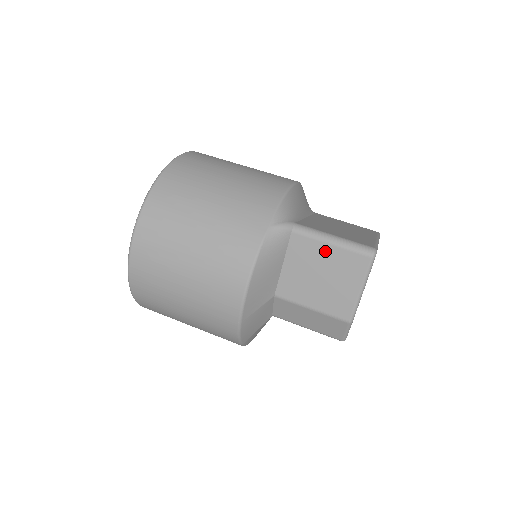
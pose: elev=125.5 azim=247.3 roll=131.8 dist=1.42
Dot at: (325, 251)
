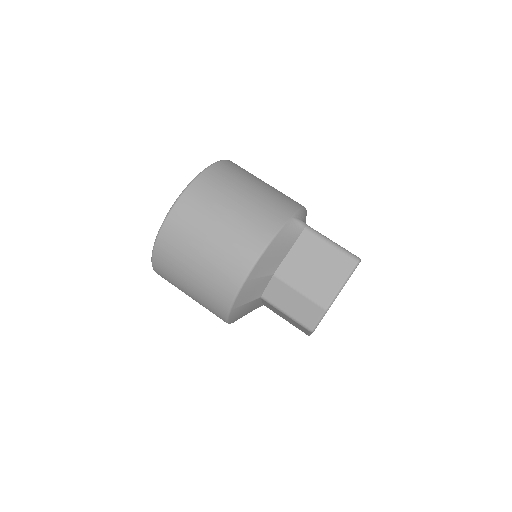
Dot at: (325, 249)
